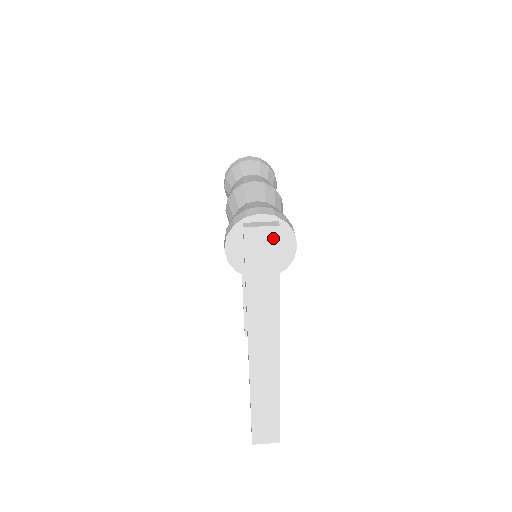
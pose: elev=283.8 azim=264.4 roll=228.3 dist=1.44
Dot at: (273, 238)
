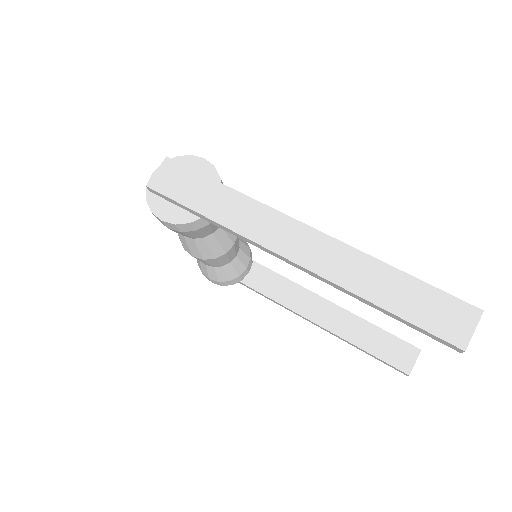
Dot at: (174, 168)
